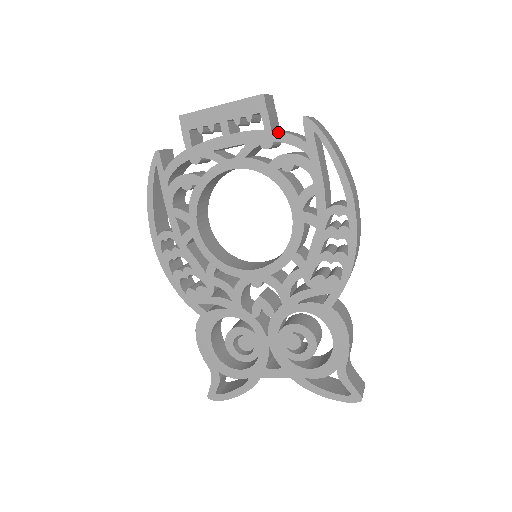
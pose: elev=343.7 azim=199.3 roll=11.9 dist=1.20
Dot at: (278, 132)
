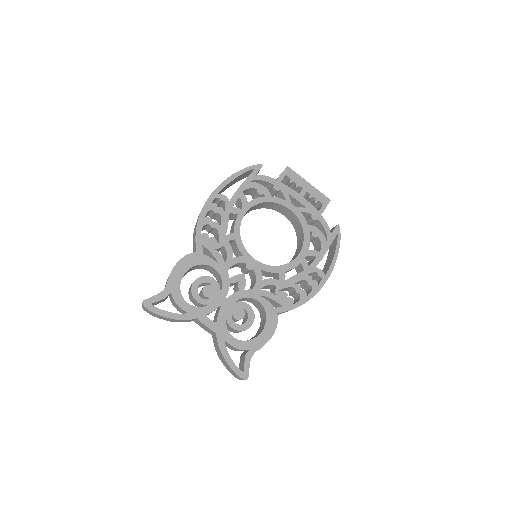
Dot at: (323, 218)
